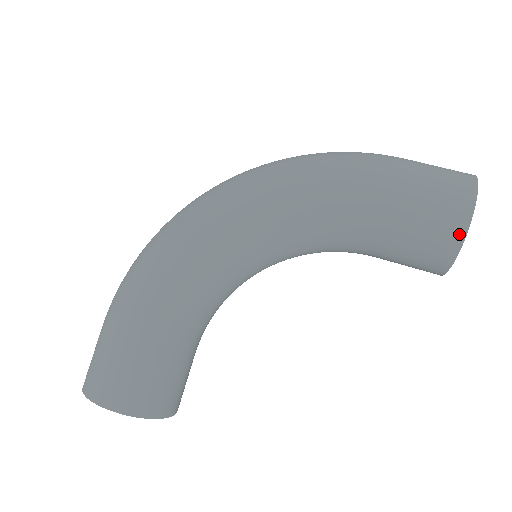
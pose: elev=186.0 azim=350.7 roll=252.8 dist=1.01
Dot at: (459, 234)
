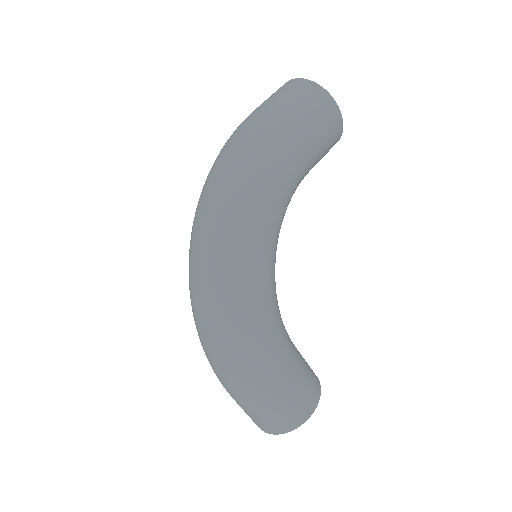
Dot at: (340, 123)
